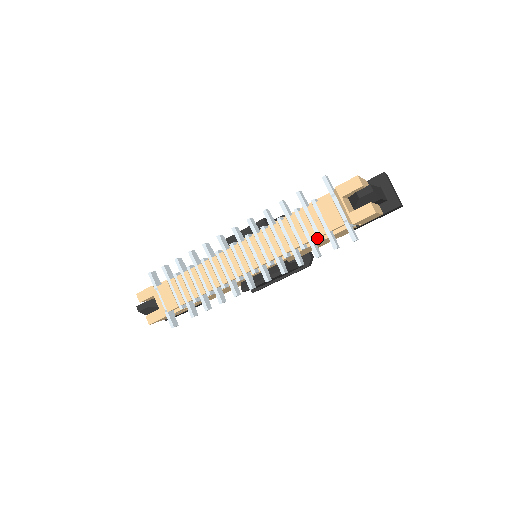
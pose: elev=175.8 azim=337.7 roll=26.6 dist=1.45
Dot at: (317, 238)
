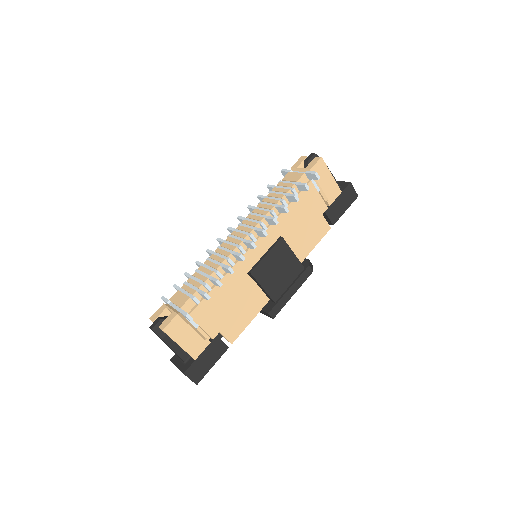
Dot at: occluded
